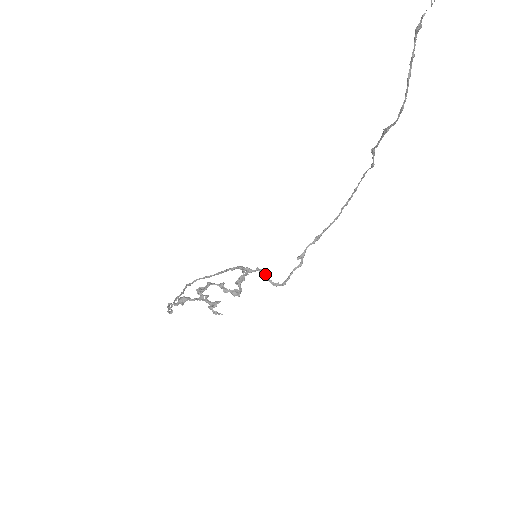
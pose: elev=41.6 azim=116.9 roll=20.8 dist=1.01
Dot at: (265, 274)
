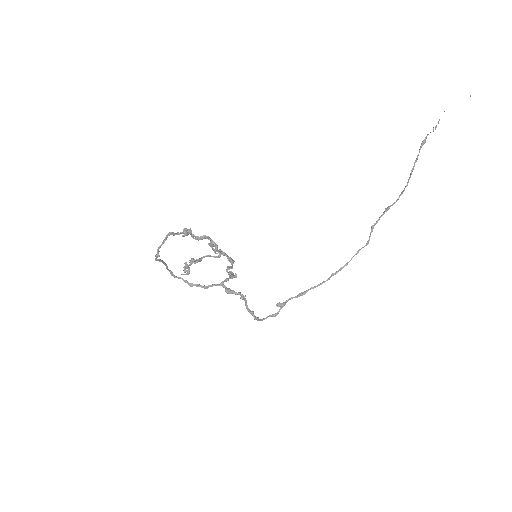
Dot at: (245, 298)
